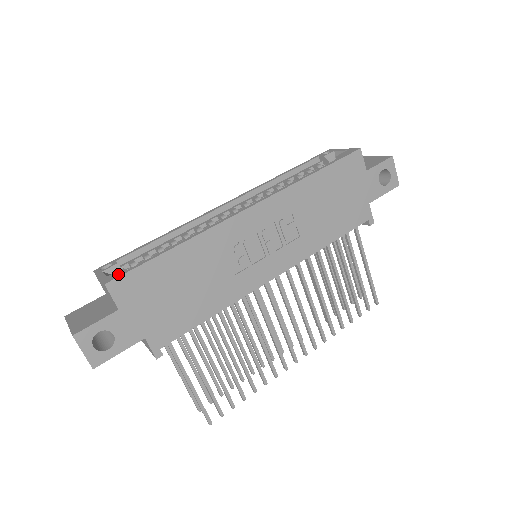
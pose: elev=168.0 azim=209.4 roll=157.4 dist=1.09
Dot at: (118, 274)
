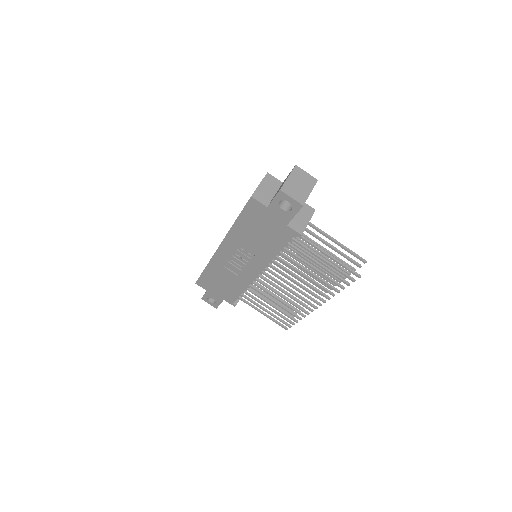
Dot at: occluded
